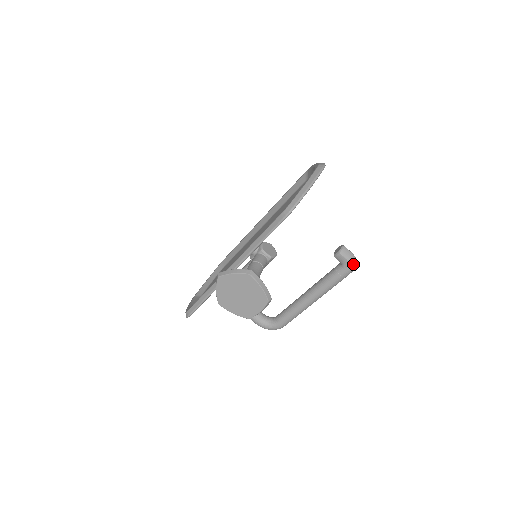
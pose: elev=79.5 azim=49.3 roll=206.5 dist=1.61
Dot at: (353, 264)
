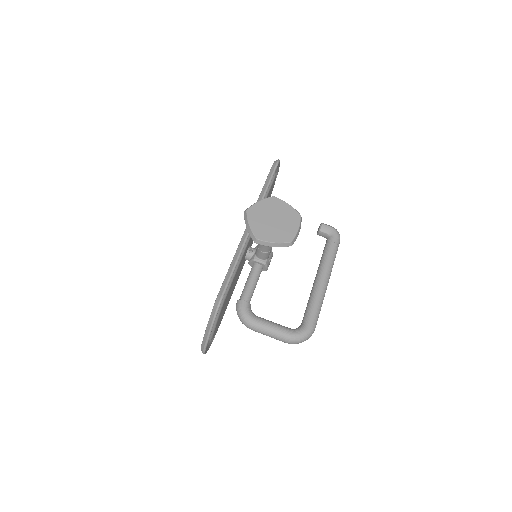
Dot at: (337, 231)
